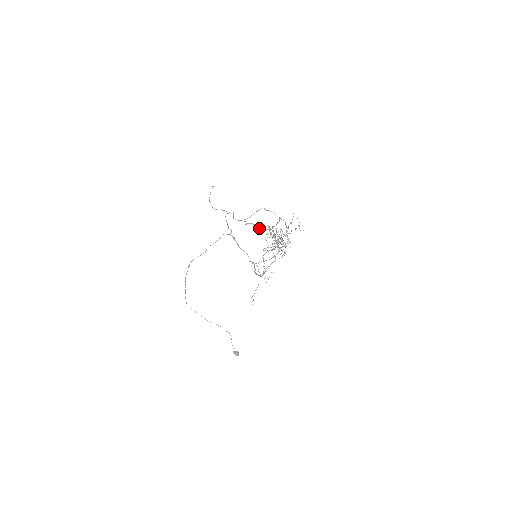
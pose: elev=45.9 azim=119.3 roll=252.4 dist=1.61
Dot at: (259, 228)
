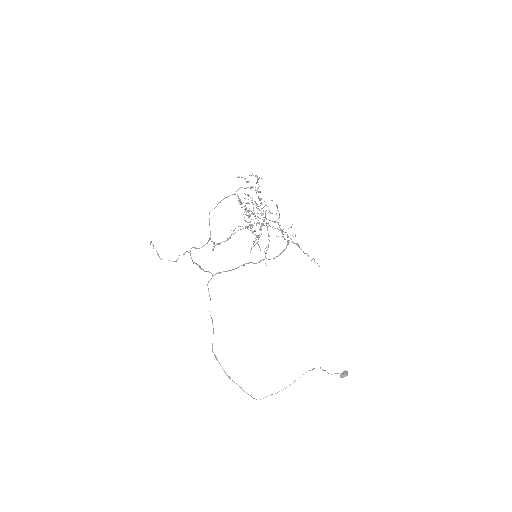
Dot at: (225, 241)
